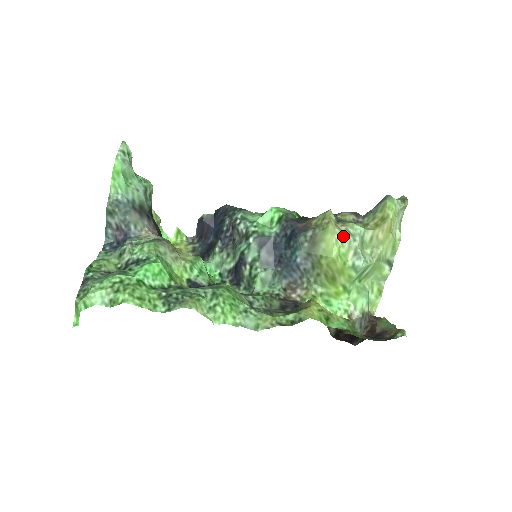
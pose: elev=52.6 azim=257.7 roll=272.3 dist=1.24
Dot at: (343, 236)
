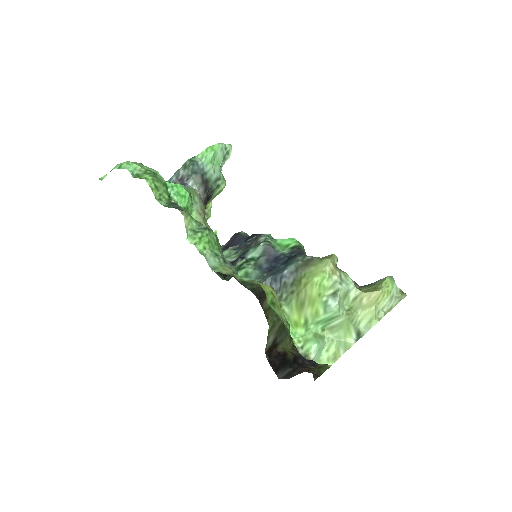
Dot at: (333, 274)
